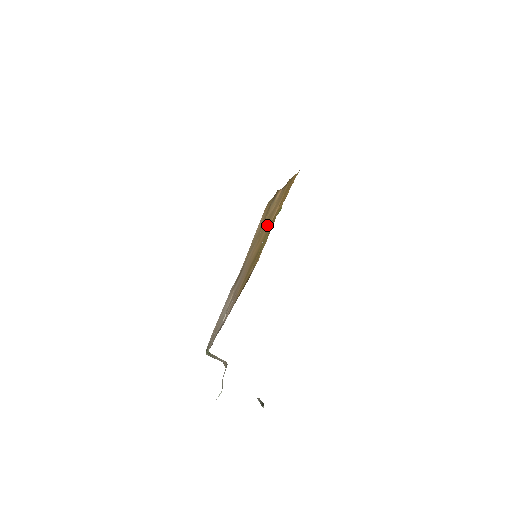
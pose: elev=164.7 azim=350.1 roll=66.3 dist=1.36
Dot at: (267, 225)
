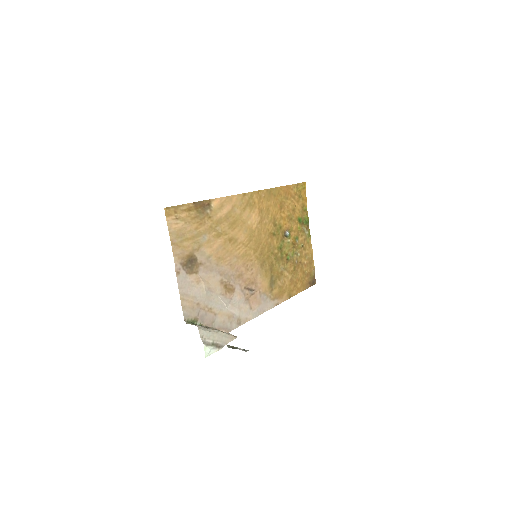
Dot at: (239, 229)
